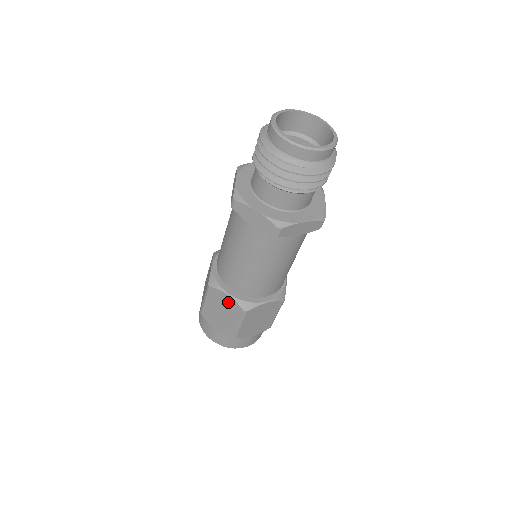
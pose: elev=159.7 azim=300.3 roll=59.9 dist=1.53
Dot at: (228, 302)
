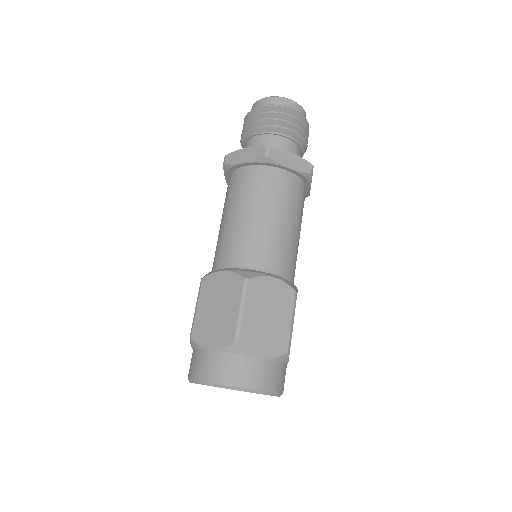
Dot at: (275, 290)
